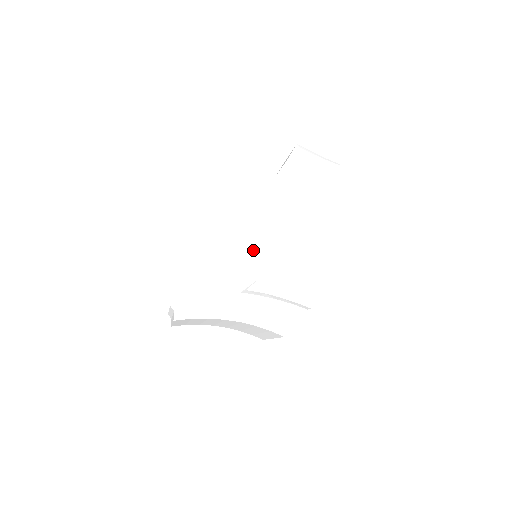
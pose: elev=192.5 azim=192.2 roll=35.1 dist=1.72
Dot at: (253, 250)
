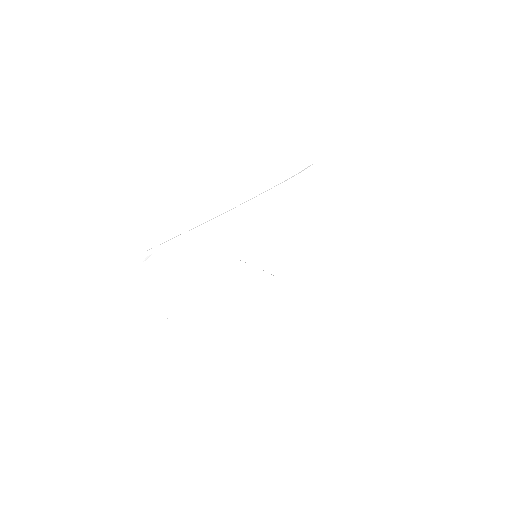
Dot at: (241, 224)
